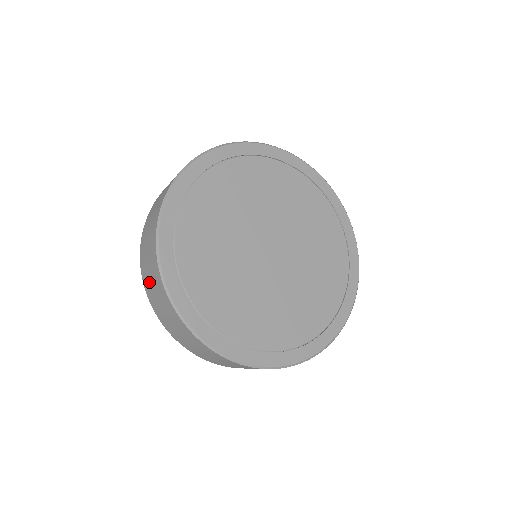
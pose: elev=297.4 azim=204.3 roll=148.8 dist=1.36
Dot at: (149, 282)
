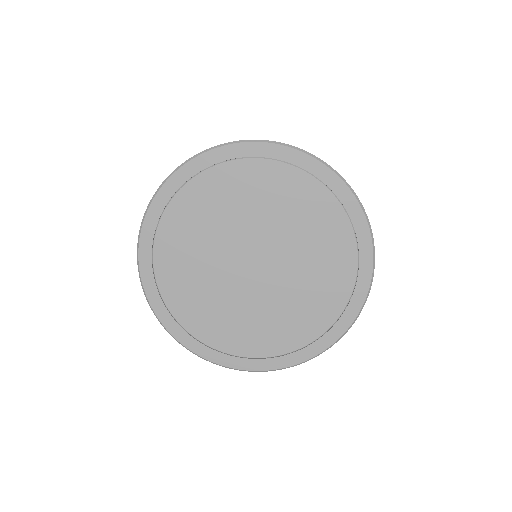
Dot at: occluded
